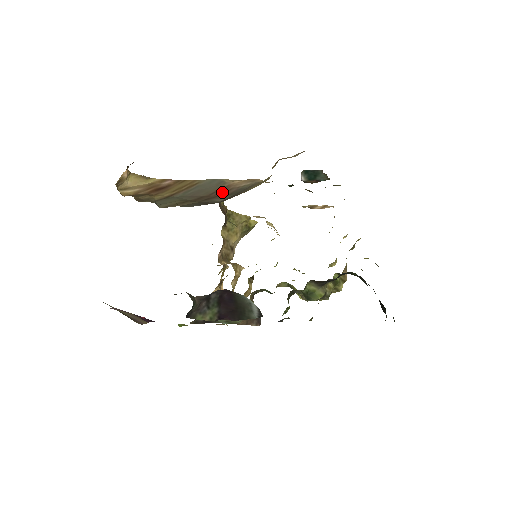
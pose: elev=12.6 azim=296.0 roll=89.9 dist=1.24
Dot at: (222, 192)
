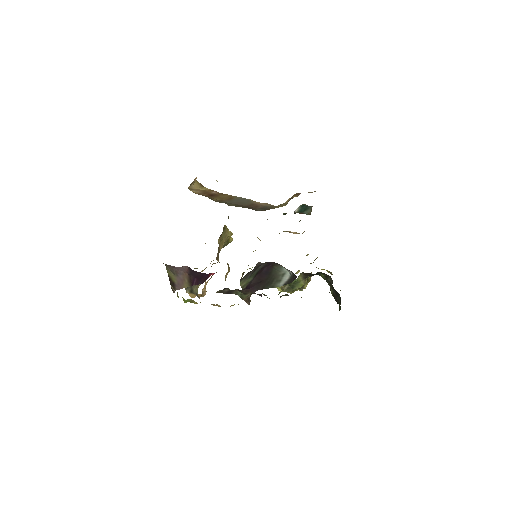
Dot at: (254, 206)
